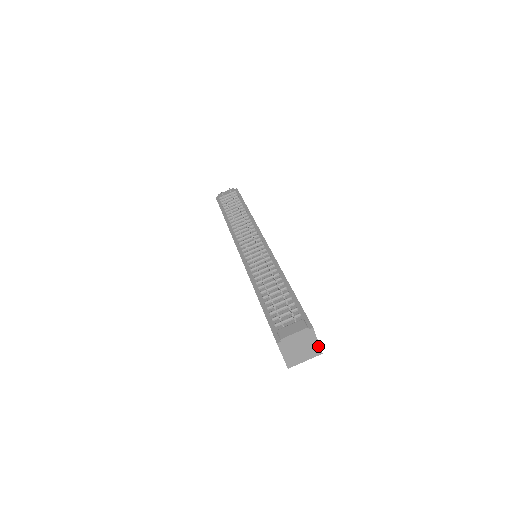
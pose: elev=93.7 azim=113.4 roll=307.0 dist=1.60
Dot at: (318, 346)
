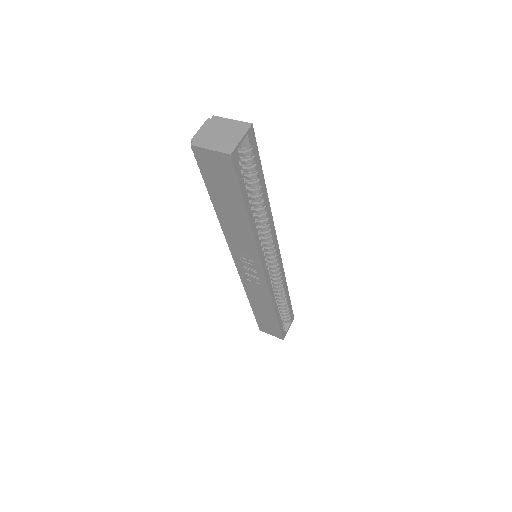
Dot at: (239, 123)
